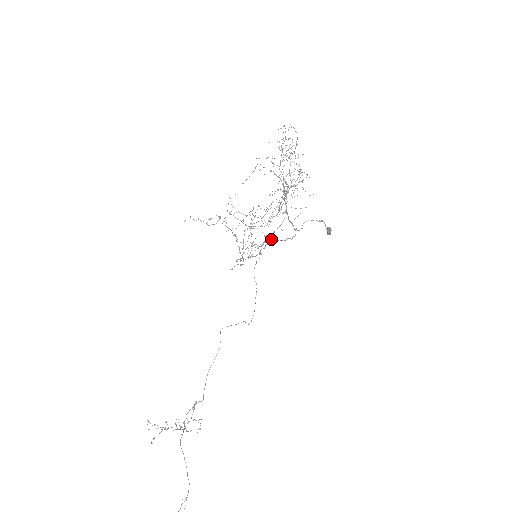
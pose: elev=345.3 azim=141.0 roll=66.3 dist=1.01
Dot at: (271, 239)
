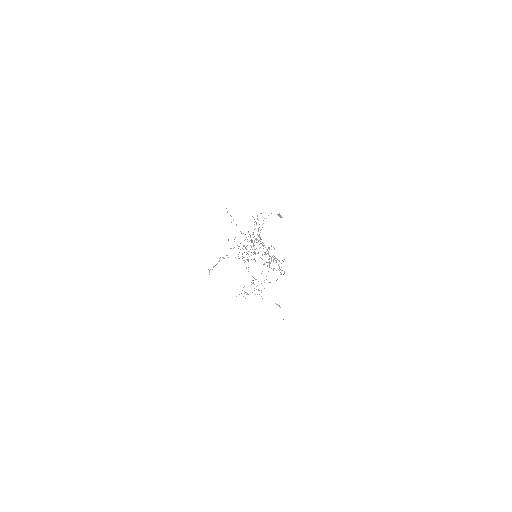
Dot at: (254, 242)
